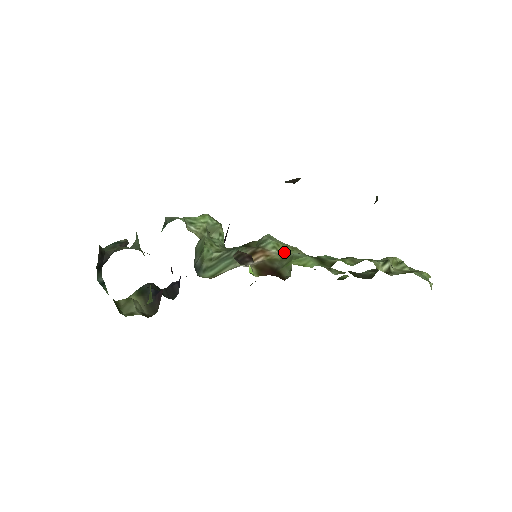
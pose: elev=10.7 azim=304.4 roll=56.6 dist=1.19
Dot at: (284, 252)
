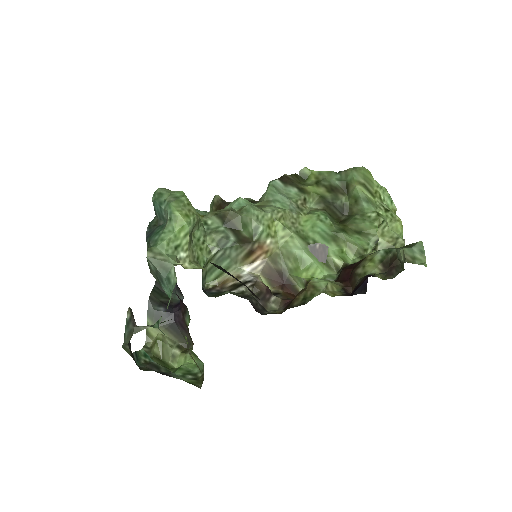
Dot at: (278, 235)
